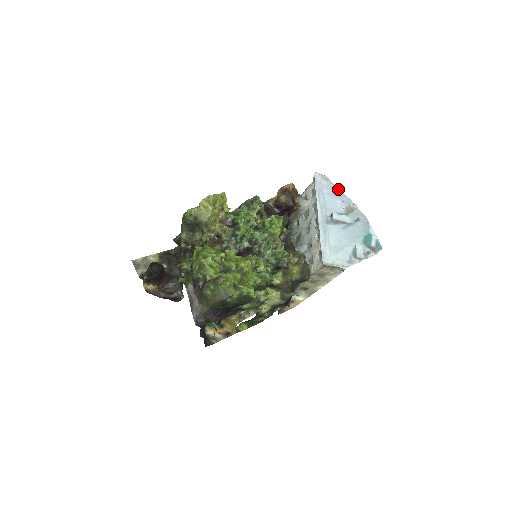
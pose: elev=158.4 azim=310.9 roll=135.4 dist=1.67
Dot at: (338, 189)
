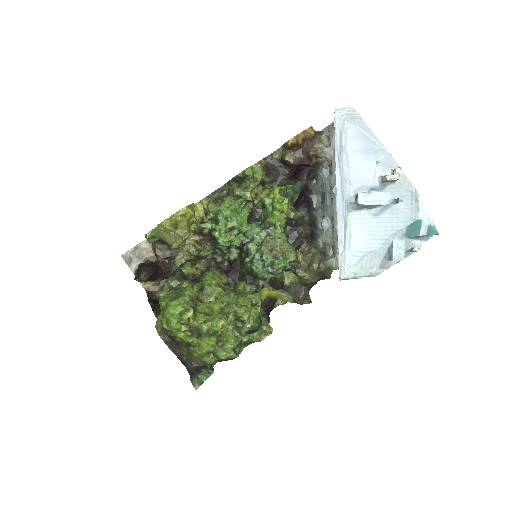
Dot at: (373, 138)
